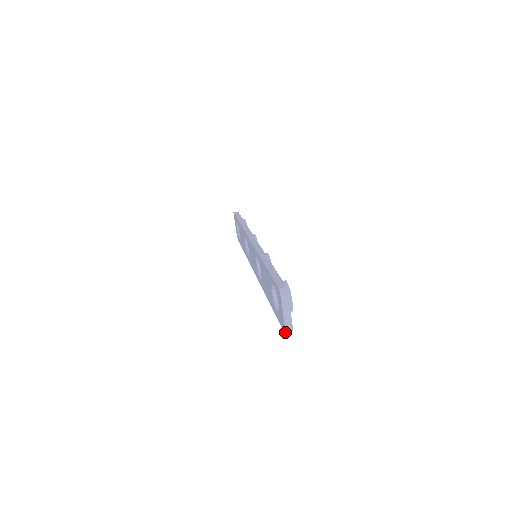
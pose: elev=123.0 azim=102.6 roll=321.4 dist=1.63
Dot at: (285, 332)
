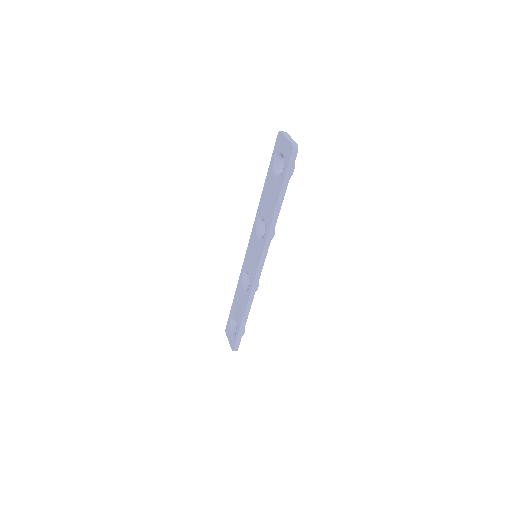
Dot at: (292, 147)
